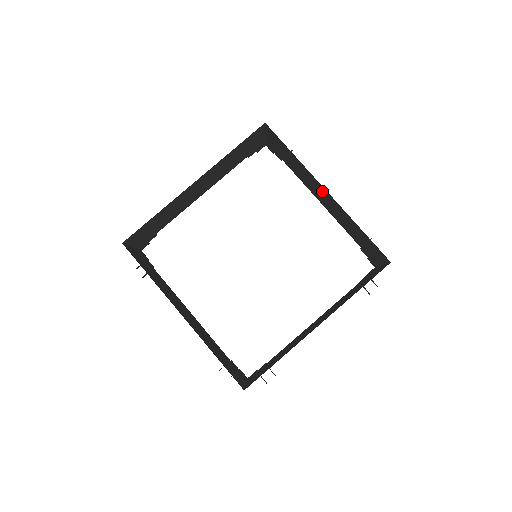
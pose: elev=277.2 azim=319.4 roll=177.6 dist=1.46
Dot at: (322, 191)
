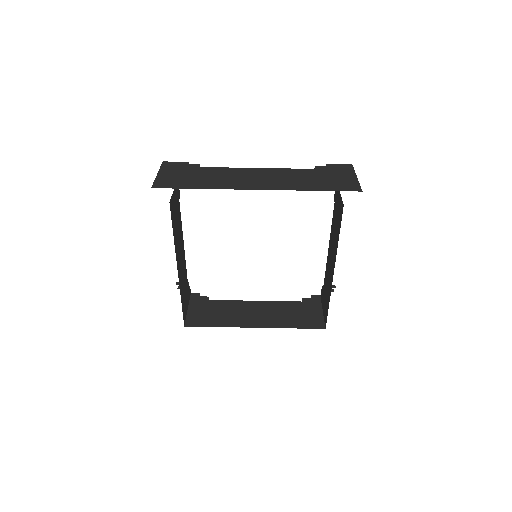
Dot at: occluded
